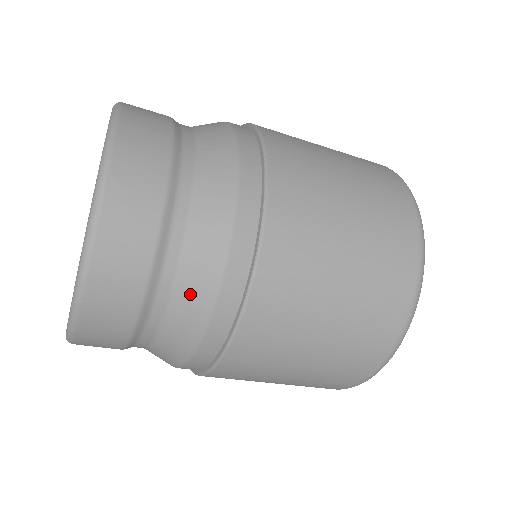
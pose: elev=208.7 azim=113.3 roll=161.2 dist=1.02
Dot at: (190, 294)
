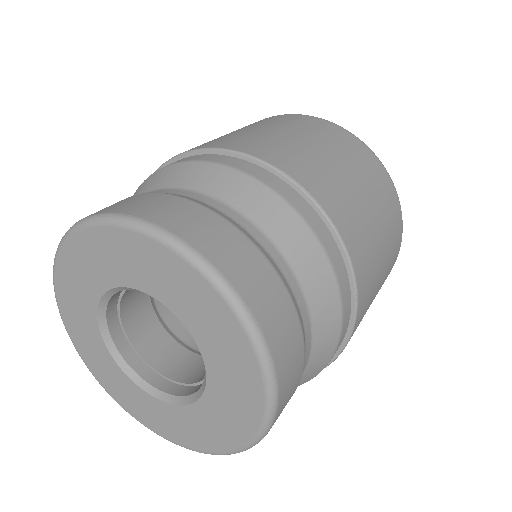
Dot at: occluded
